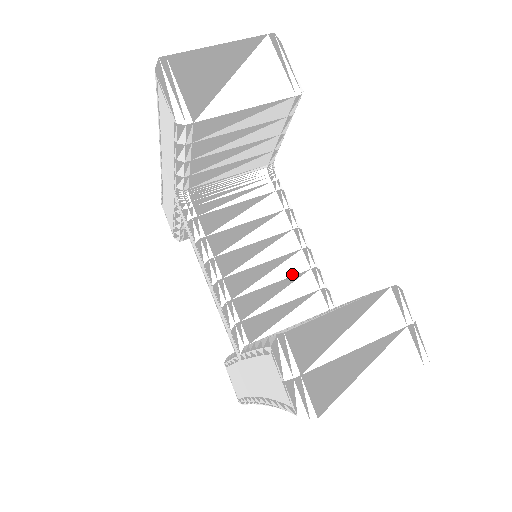
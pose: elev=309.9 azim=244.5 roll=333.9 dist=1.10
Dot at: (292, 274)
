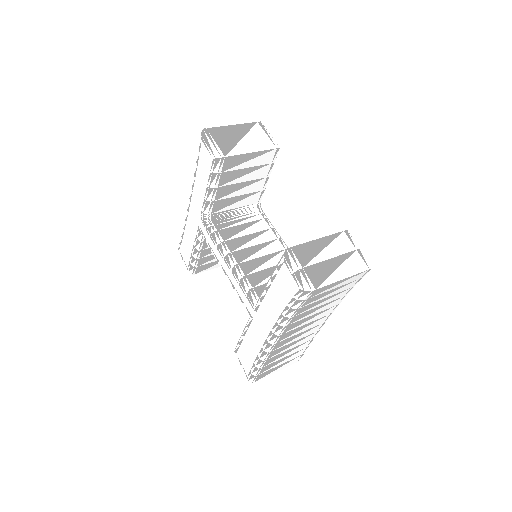
Dot at: occluded
